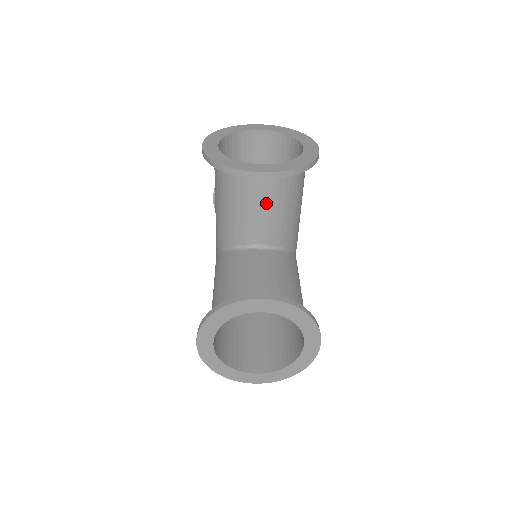
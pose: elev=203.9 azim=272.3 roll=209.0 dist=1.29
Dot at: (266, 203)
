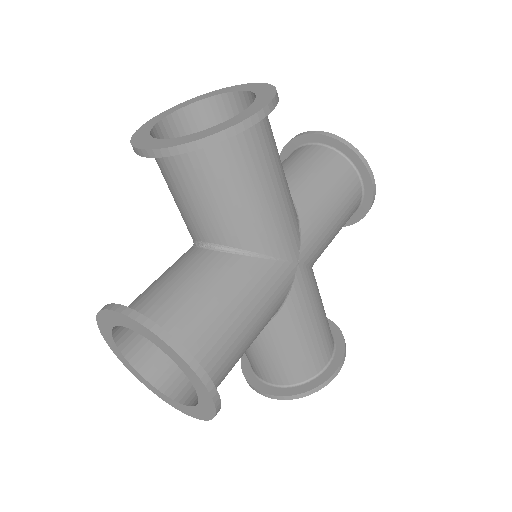
Dot at: occluded
